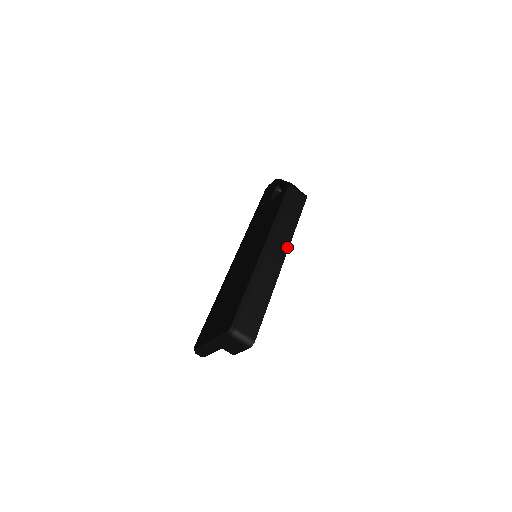
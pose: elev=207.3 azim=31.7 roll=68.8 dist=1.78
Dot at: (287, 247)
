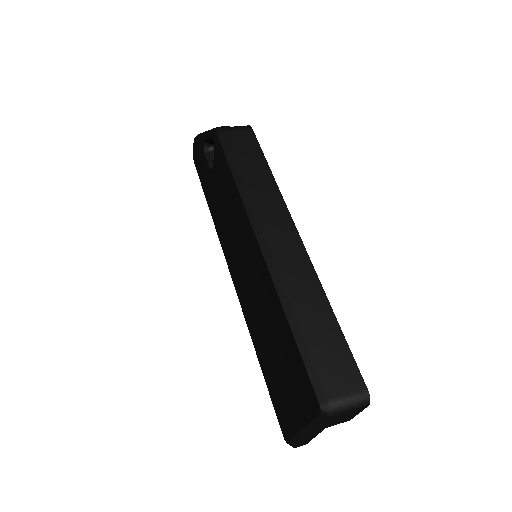
Dot at: (287, 214)
